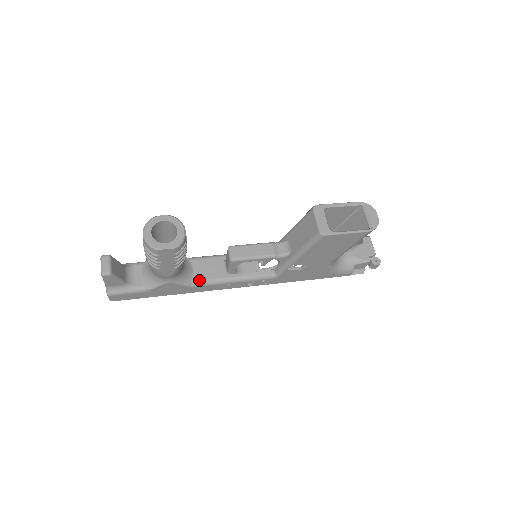
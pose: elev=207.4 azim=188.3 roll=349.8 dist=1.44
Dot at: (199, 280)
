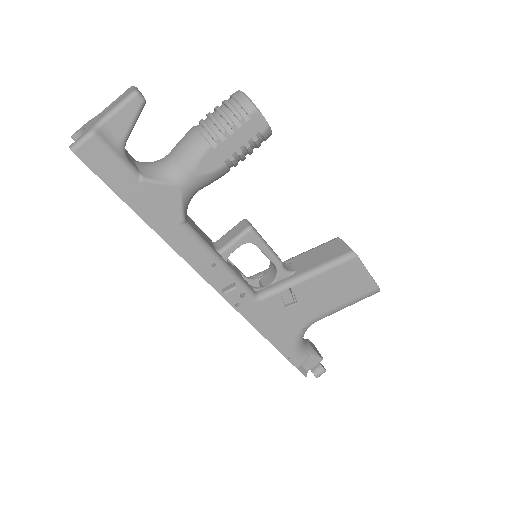
Dot at: (194, 228)
